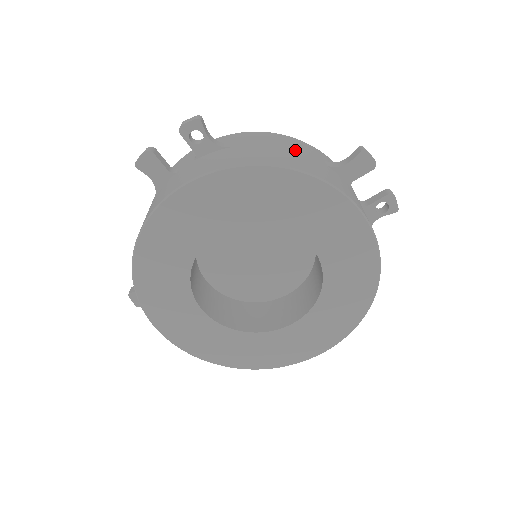
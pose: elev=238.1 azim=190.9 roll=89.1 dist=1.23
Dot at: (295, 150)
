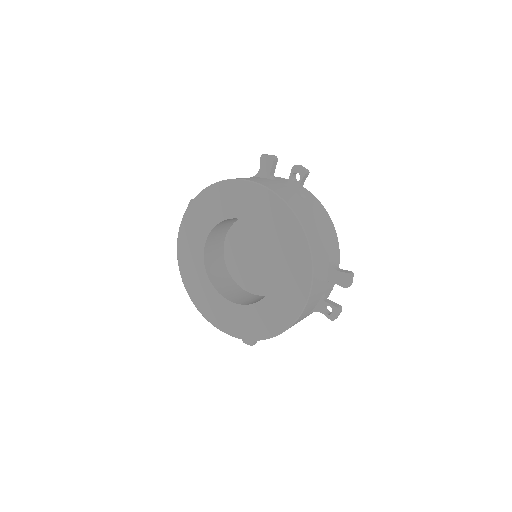
Dot at: (325, 235)
